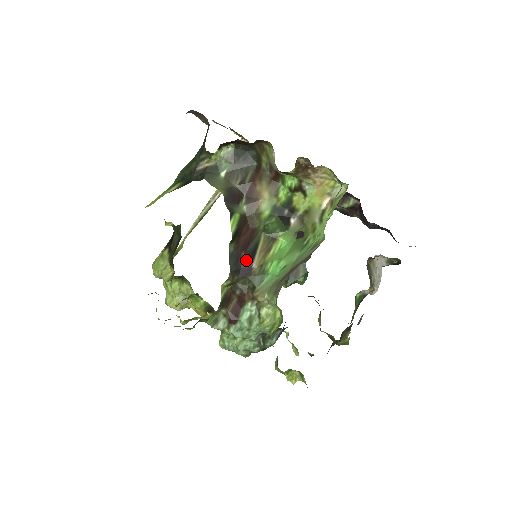
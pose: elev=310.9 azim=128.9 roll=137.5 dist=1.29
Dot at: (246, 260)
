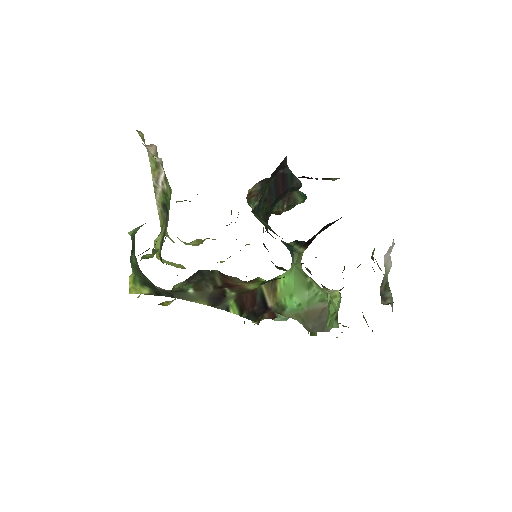
Dot at: (261, 308)
